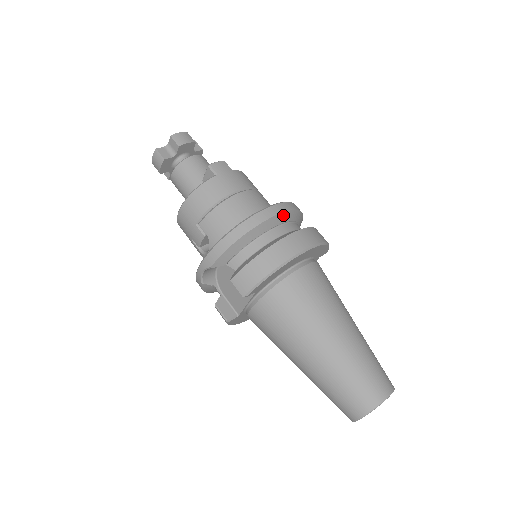
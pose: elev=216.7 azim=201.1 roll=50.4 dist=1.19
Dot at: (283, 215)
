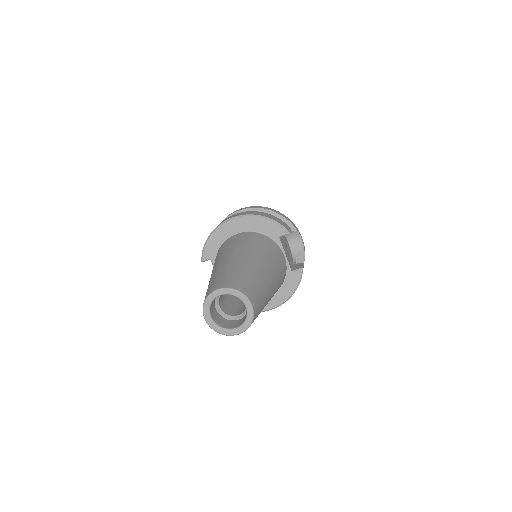
Dot at: (245, 211)
